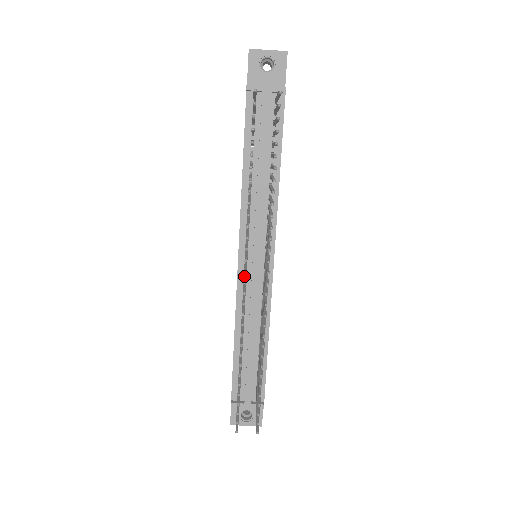
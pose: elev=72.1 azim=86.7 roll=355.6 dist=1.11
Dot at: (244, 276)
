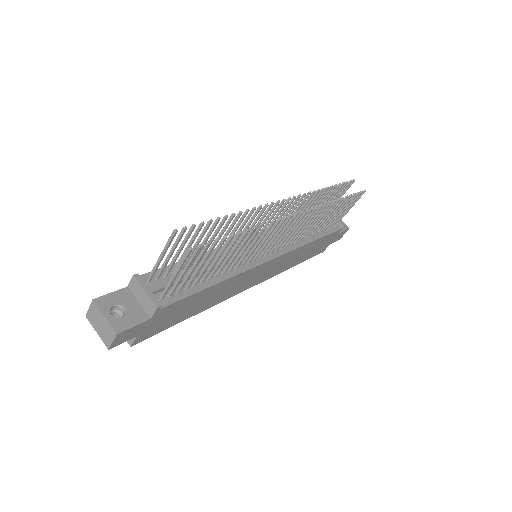
Dot at: (277, 209)
